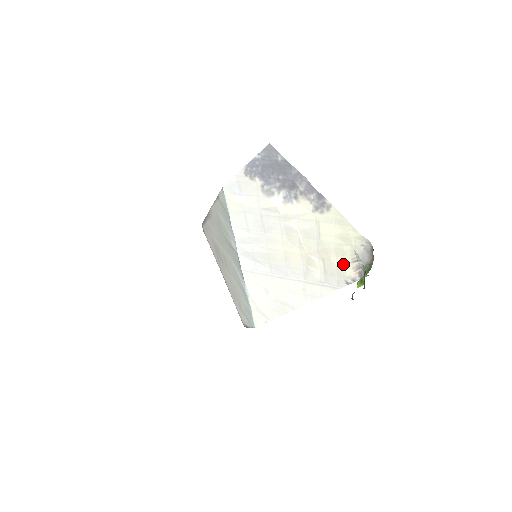
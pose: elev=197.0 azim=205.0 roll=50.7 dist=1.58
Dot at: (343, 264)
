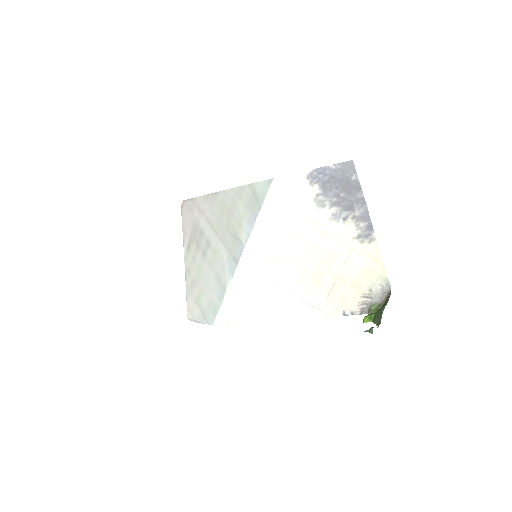
Dot at: (351, 295)
